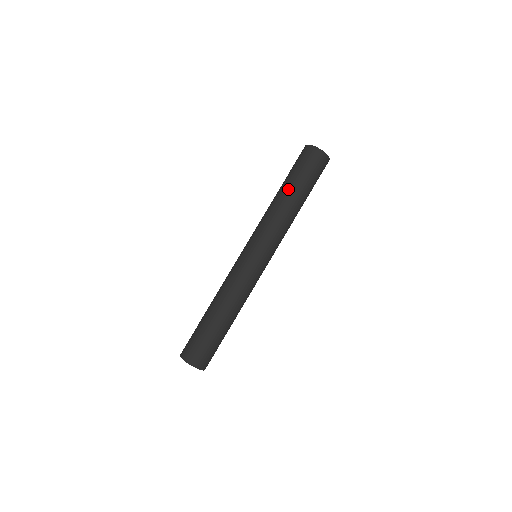
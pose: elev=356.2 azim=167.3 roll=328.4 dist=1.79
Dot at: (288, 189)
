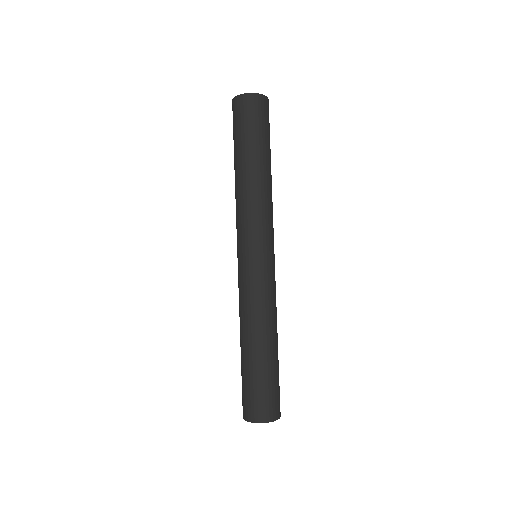
Dot at: (243, 160)
